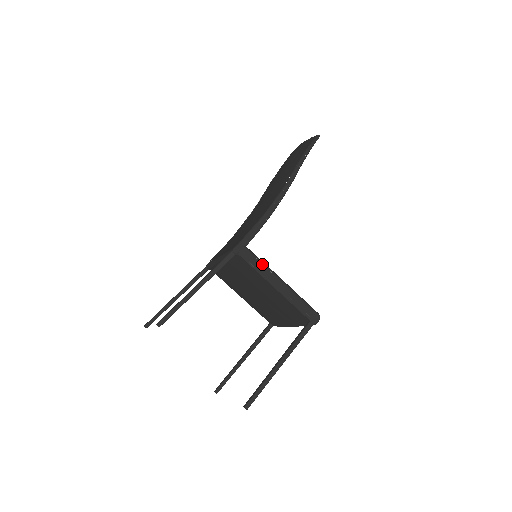
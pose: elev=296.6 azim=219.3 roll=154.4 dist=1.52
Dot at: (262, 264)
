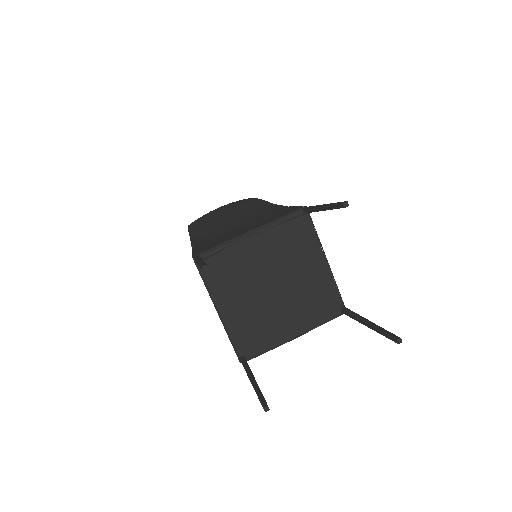
Dot at: occluded
